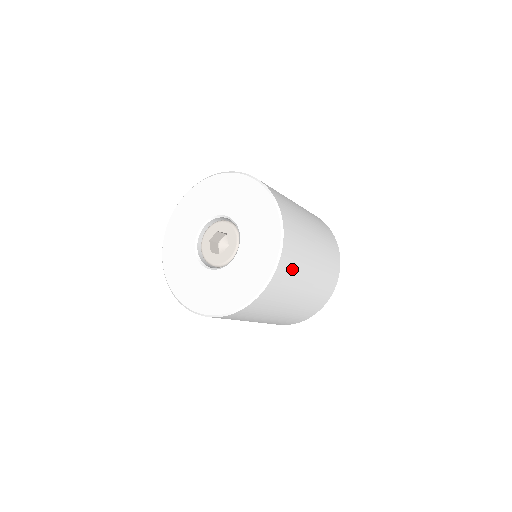
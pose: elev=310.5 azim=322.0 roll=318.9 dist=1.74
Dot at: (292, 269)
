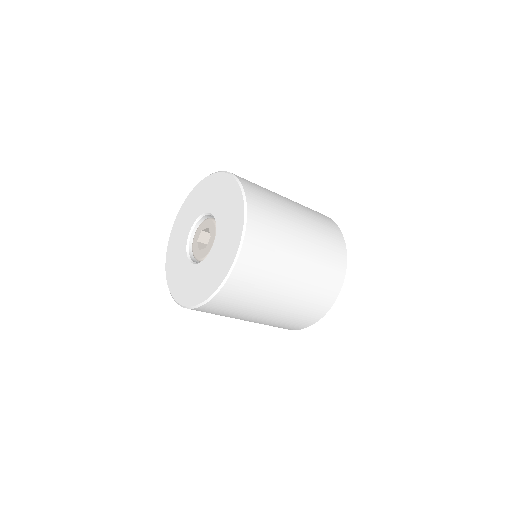
Dot at: (269, 235)
